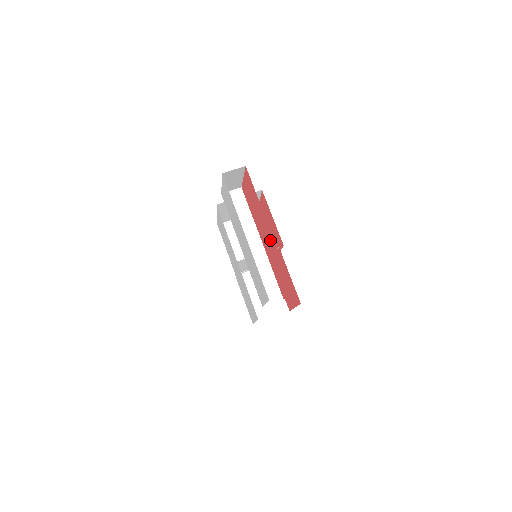
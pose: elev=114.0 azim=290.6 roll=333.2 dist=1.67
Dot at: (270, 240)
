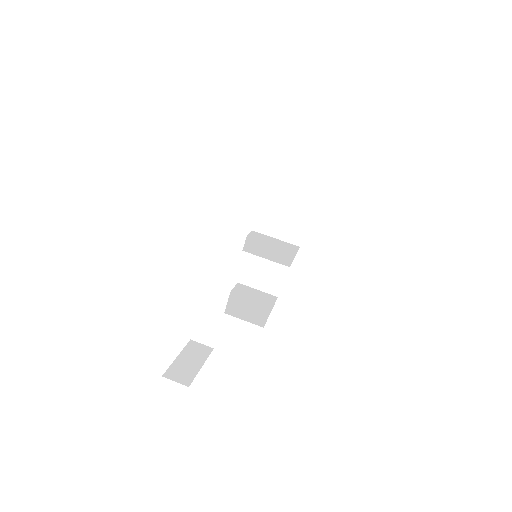
Dot at: occluded
